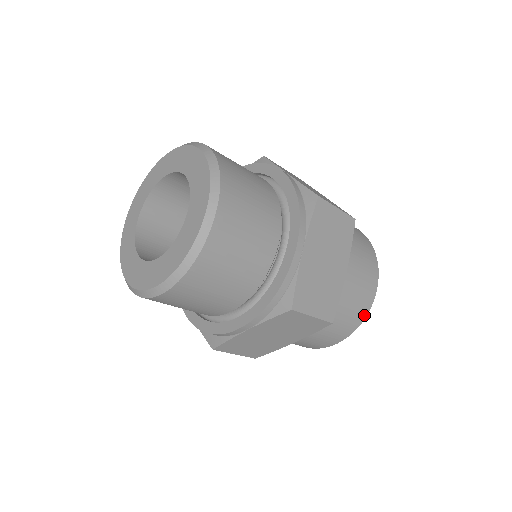
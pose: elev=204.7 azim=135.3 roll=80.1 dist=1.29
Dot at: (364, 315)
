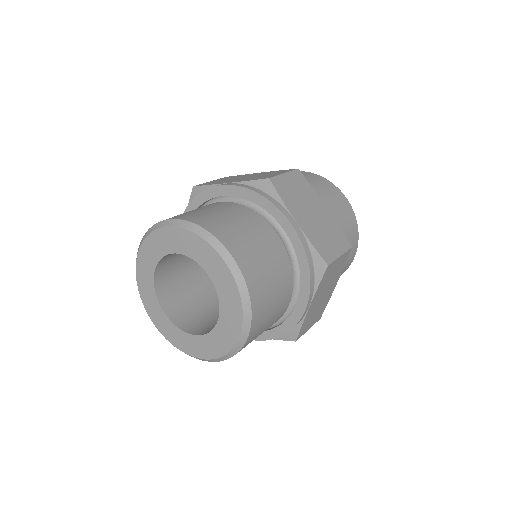
Dot at: occluded
